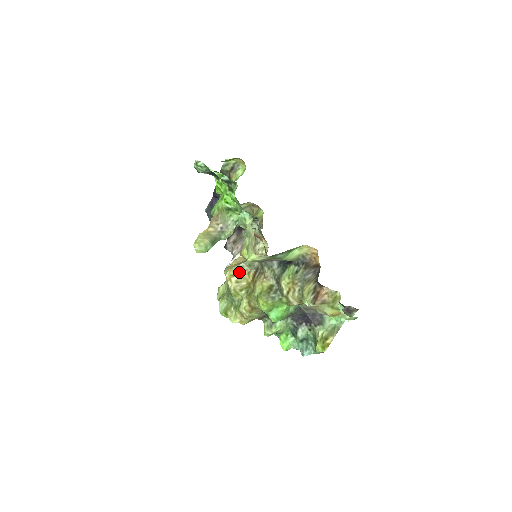
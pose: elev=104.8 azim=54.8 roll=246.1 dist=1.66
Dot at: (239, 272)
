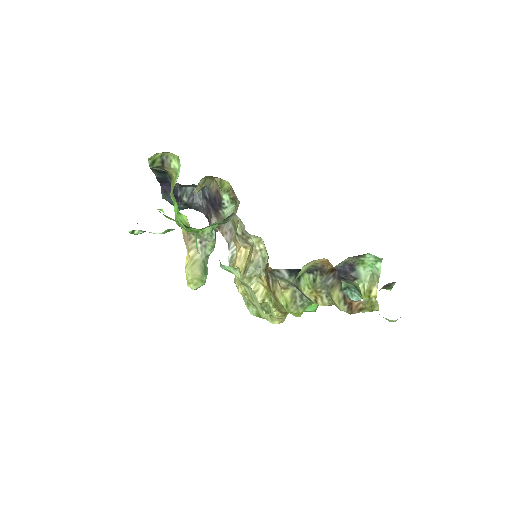
Dot at: (250, 282)
